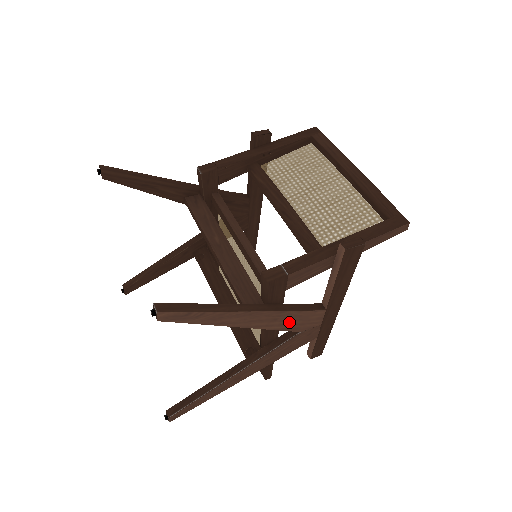
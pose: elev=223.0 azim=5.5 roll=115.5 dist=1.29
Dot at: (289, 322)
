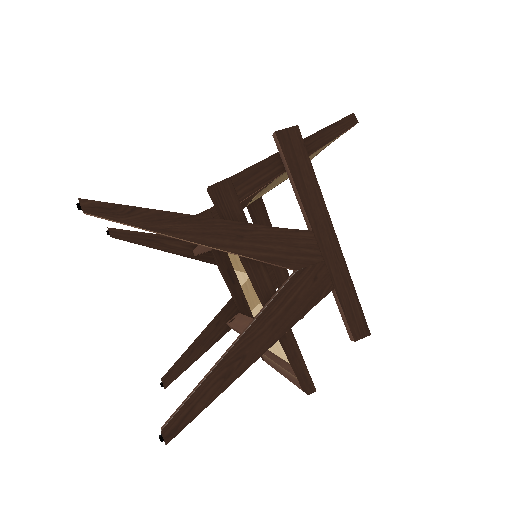
Dot at: (266, 246)
